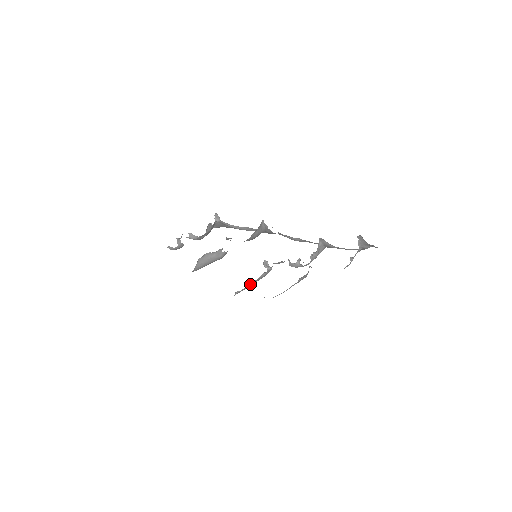
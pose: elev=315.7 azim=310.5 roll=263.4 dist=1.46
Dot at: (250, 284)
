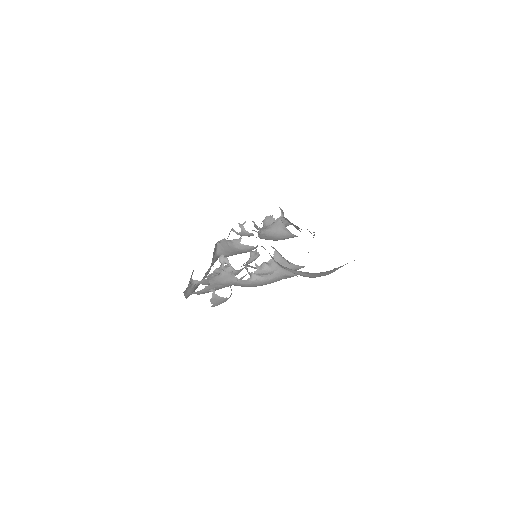
Dot at: occluded
